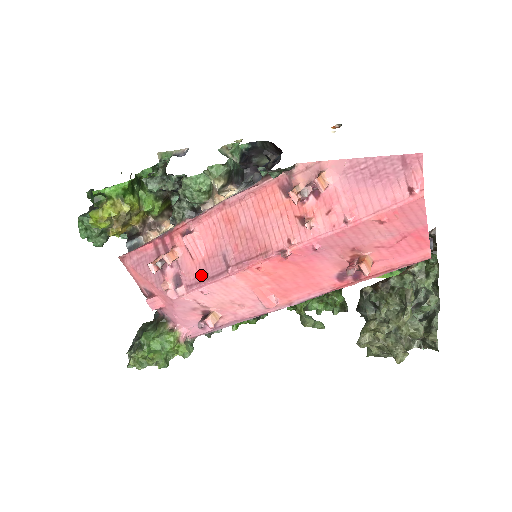
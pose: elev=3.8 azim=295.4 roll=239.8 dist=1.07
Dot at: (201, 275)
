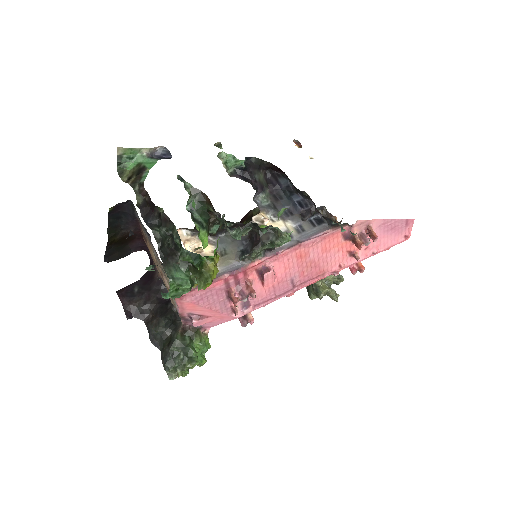
Dot at: (269, 296)
